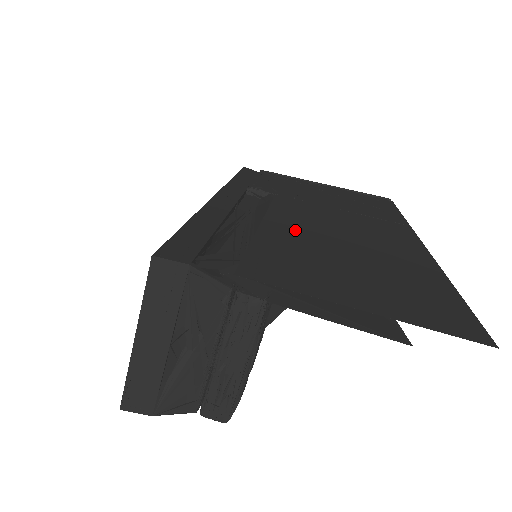
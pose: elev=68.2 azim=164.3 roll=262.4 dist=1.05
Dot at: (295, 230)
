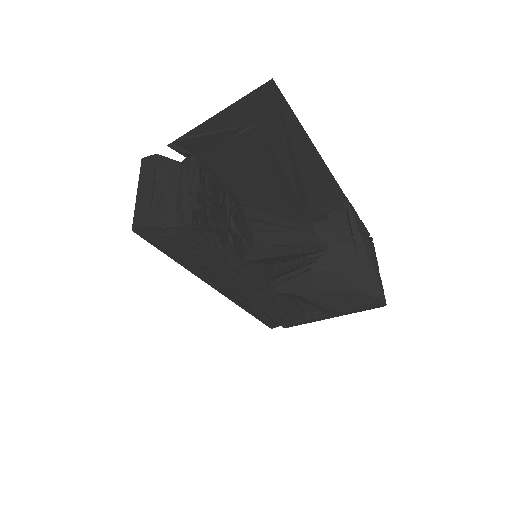
Dot at: occluded
